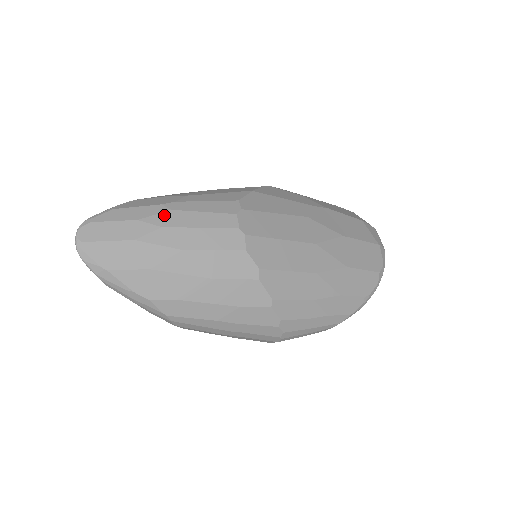
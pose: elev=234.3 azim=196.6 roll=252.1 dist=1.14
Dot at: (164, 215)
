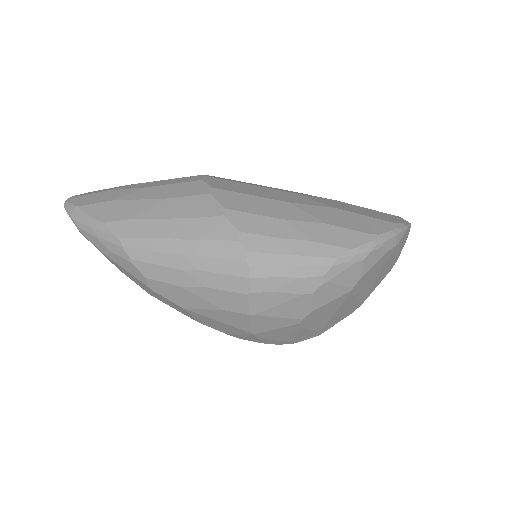
Dot at: occluded
